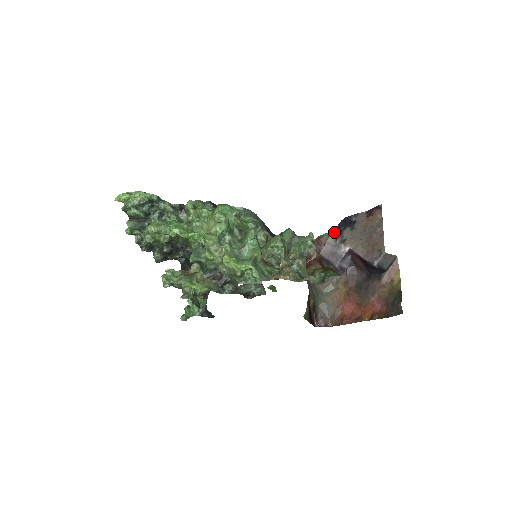
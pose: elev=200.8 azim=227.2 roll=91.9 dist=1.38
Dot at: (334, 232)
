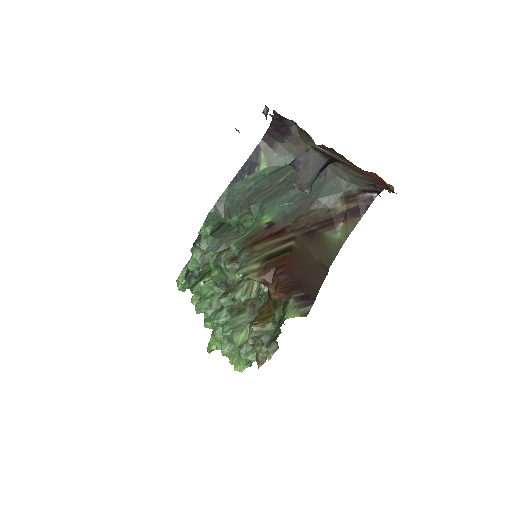
Dot at: occluded
